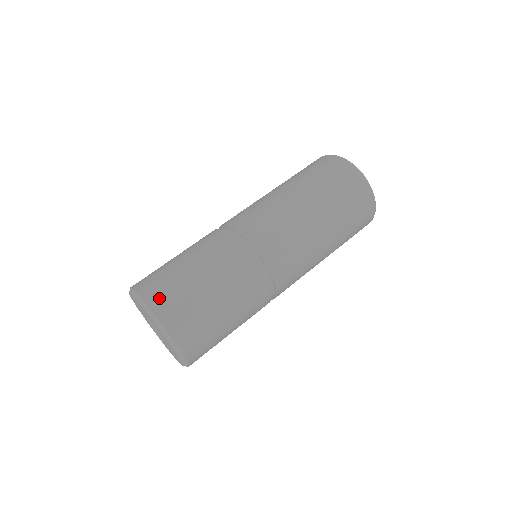
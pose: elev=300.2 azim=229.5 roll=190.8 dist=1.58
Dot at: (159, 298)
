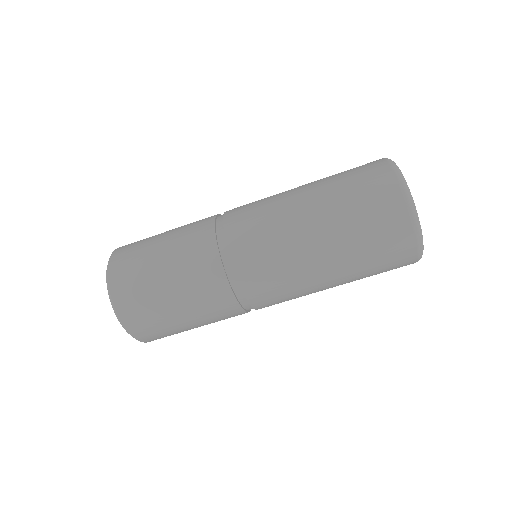
Dot at: (154, 339)
